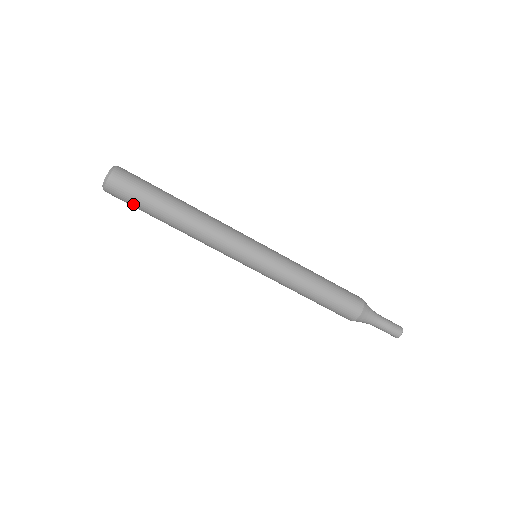
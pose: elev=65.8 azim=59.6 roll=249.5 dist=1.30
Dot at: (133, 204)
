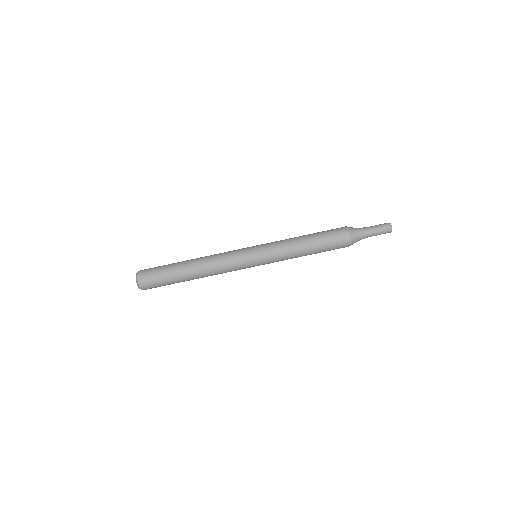
Dot at: (163, 285)
